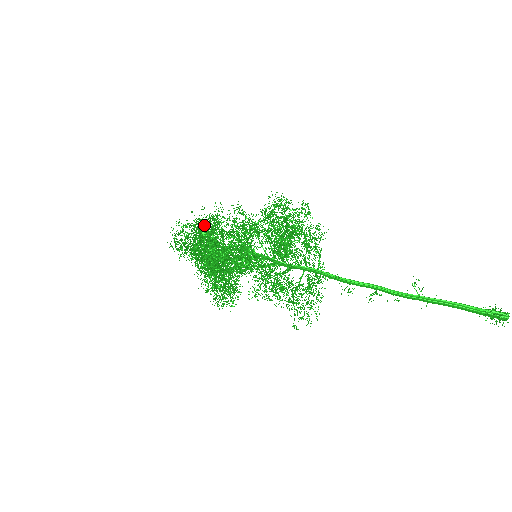
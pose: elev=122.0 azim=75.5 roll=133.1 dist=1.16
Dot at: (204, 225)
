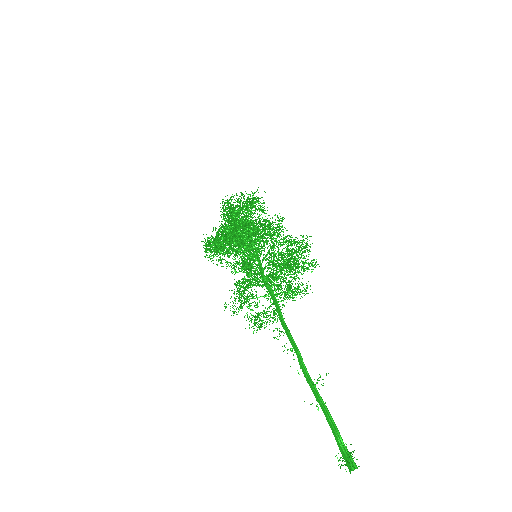
Dot at: (255, 202)
